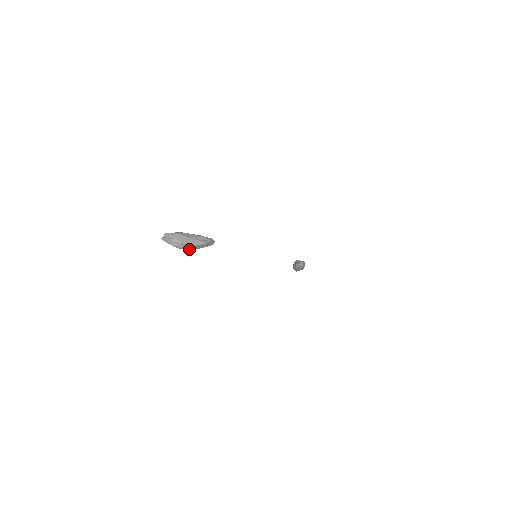
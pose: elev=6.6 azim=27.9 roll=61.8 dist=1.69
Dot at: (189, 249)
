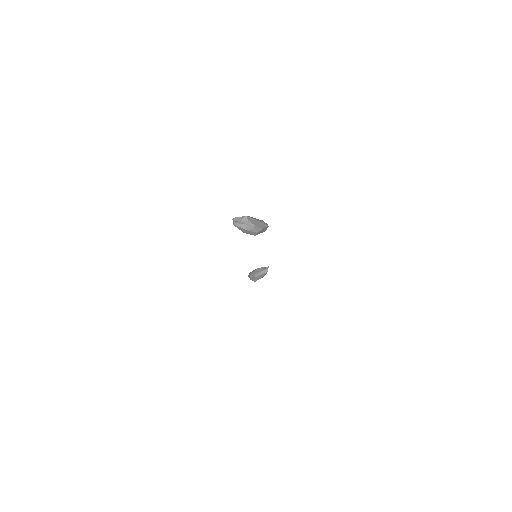
Dot at: (257, 232)
